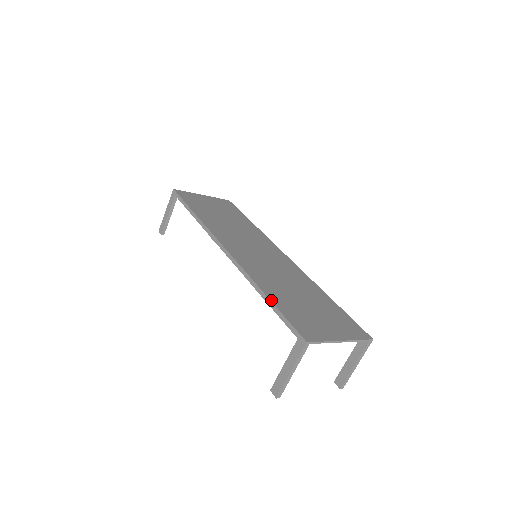
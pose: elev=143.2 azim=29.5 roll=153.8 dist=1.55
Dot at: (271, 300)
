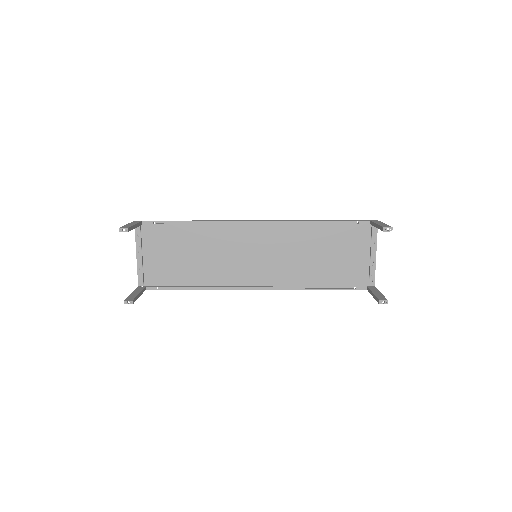
Dot at: (331, 221)
